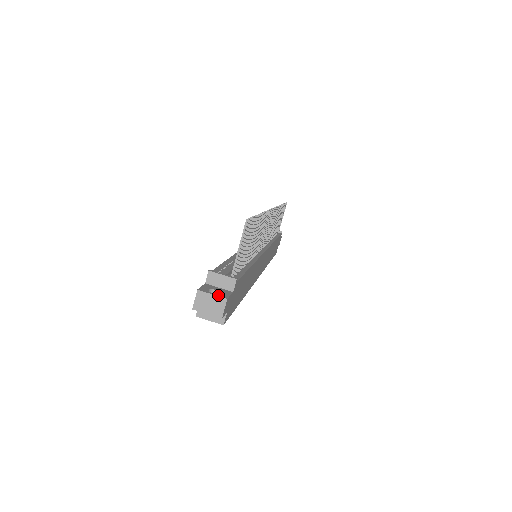
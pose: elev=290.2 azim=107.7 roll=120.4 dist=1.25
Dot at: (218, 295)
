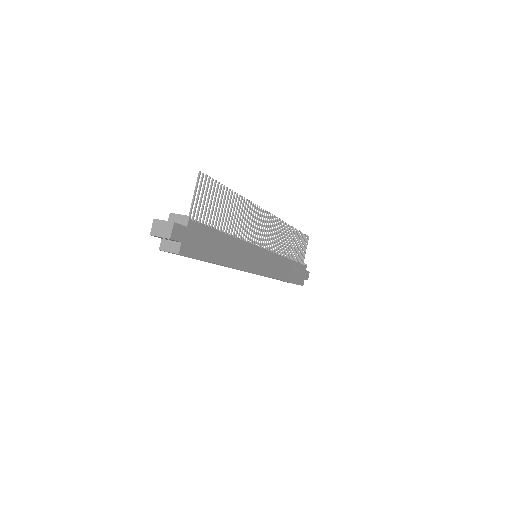
Dot at: (168, 221)
